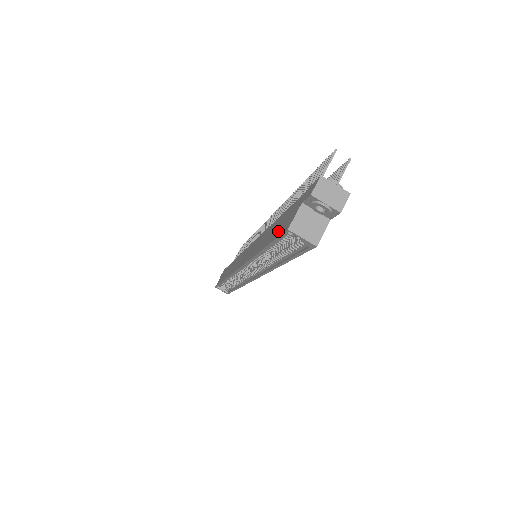
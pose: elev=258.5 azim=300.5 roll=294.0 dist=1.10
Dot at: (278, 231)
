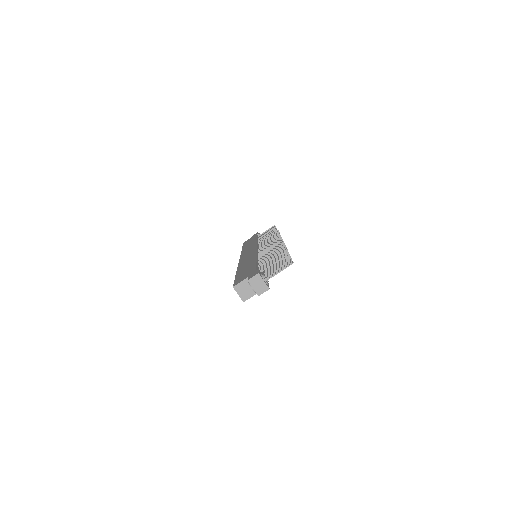
Dot at: (240, 276)
